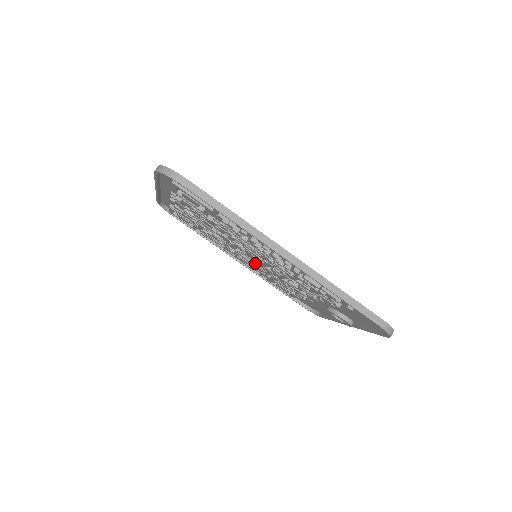
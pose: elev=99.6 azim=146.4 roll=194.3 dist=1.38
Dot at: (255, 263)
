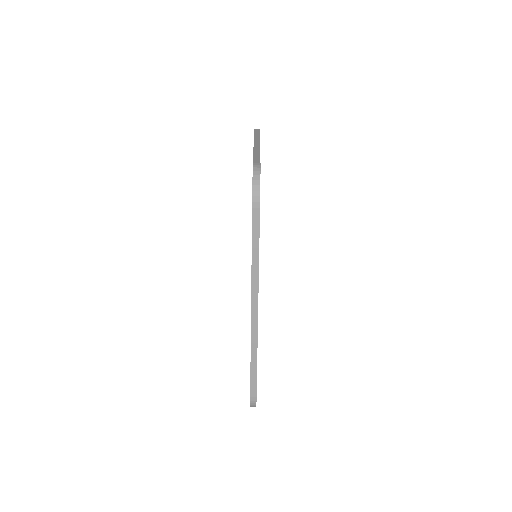
Dot at: occluded
